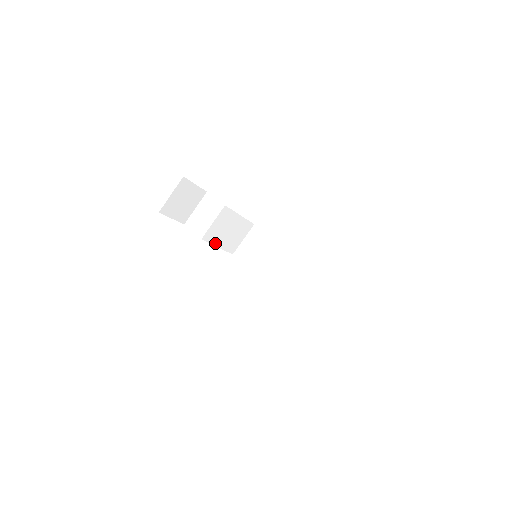
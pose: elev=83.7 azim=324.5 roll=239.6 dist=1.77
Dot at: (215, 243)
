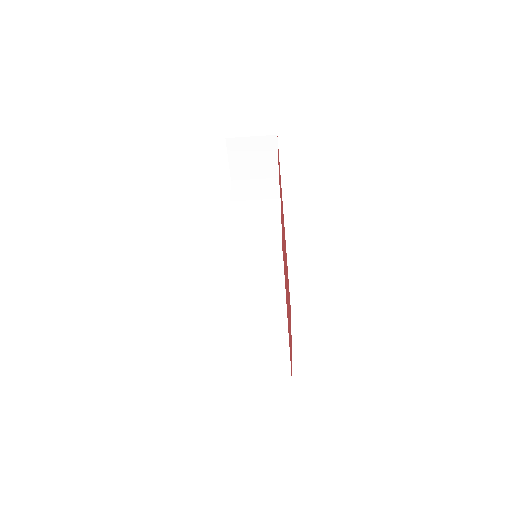
Dot at: (236, 222)
